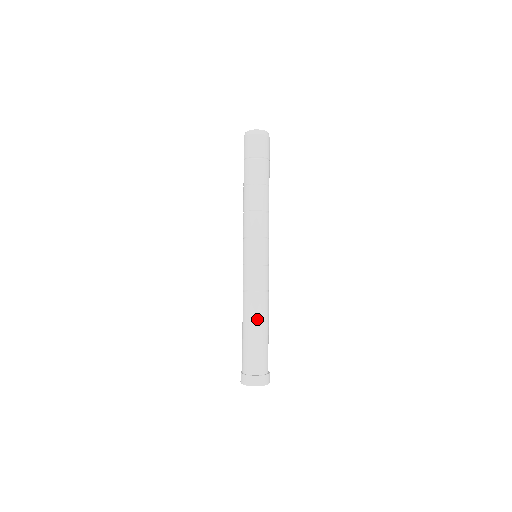
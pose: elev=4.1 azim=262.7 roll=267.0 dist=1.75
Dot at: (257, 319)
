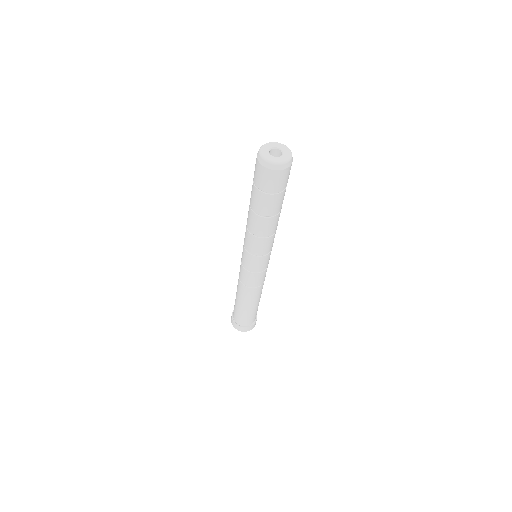
Dot at: (250, 302)
